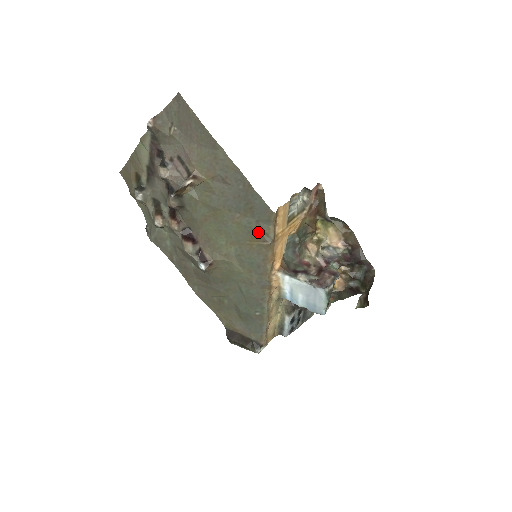
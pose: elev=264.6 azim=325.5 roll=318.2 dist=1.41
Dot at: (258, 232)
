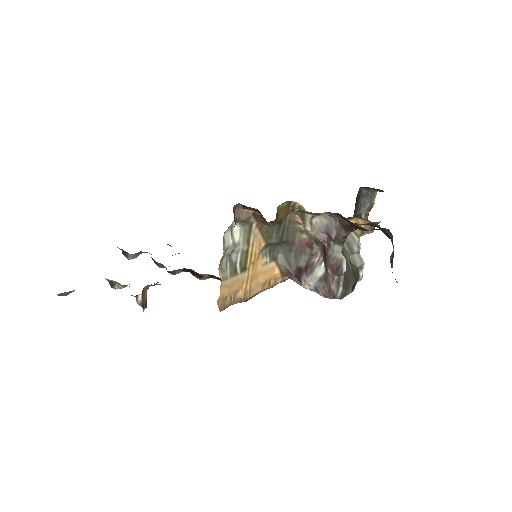
Dot at: occluded
